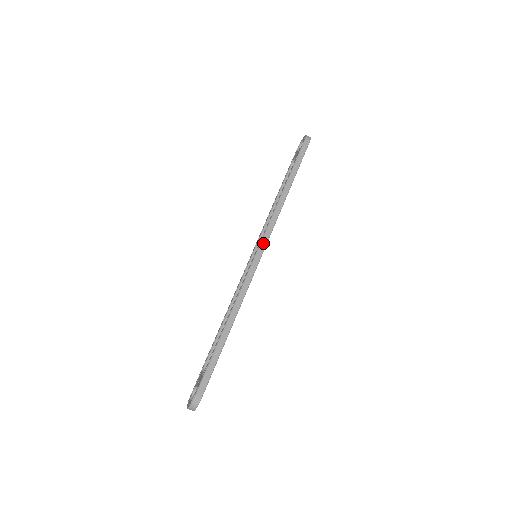
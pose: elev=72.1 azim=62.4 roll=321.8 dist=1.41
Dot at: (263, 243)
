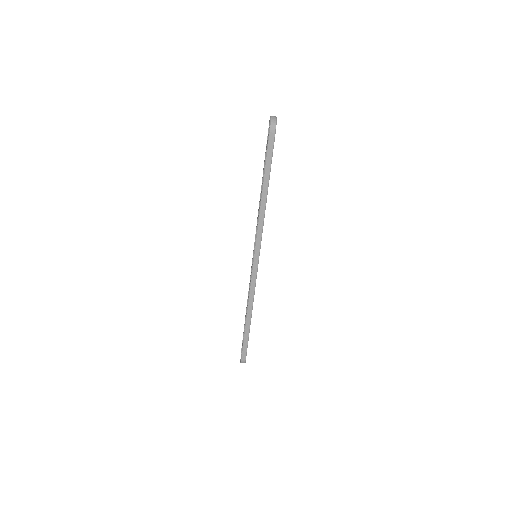
Dot at: (256, 253)
